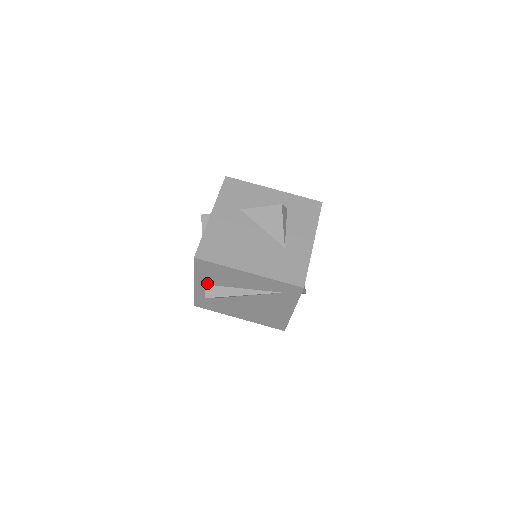
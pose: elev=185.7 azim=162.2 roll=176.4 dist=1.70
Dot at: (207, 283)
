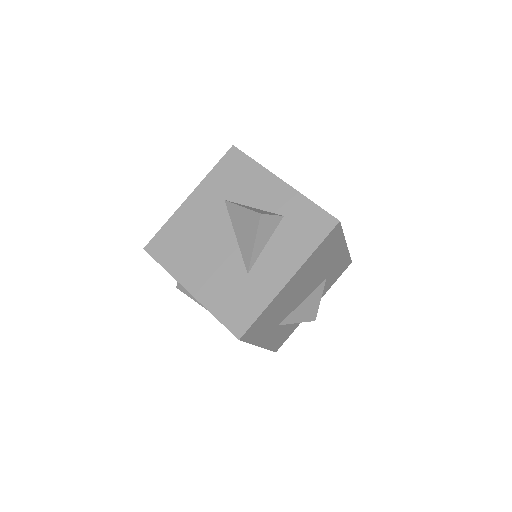
Dot at: occluded
